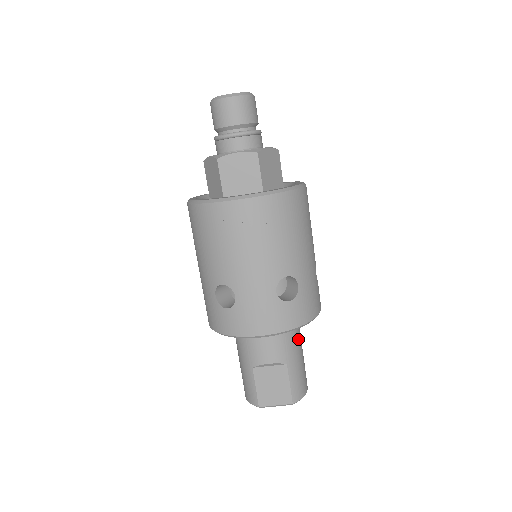
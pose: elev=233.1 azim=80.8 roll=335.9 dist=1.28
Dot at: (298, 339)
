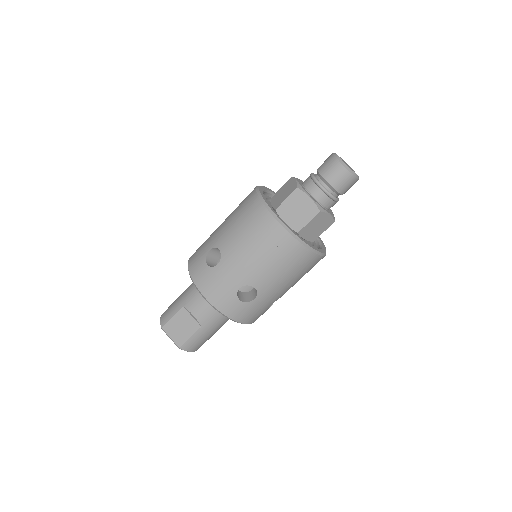
Dot at: (223, 322)
